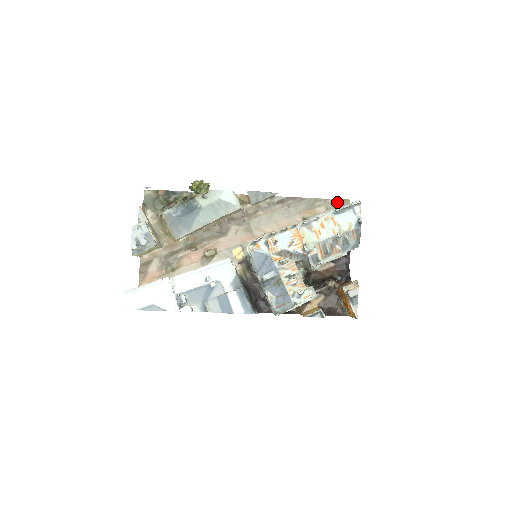
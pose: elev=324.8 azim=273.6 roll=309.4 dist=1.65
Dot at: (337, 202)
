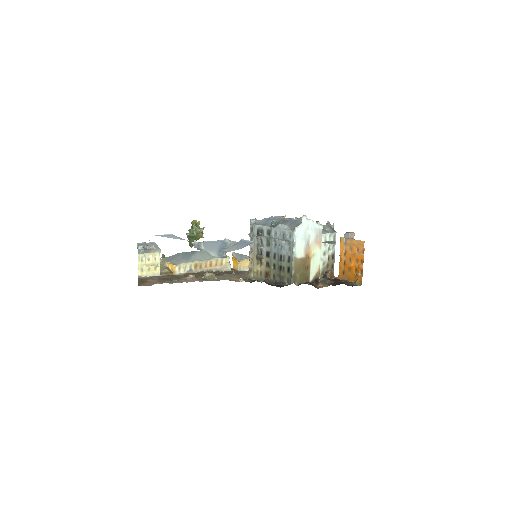
Dot at: occluded
